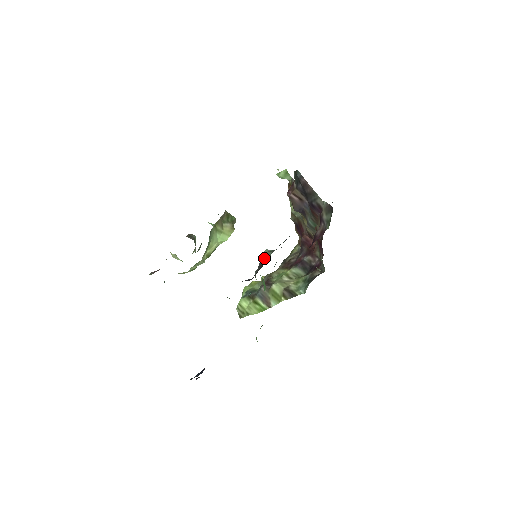
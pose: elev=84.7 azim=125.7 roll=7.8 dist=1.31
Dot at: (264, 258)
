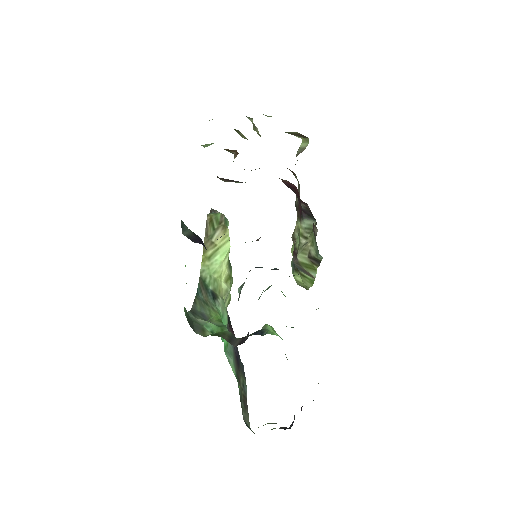
Dot at: occluded
